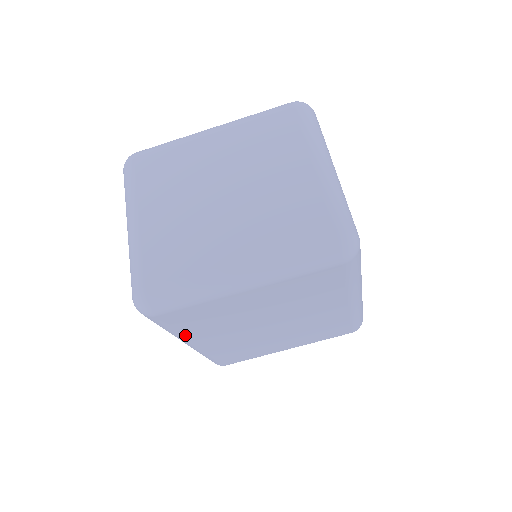
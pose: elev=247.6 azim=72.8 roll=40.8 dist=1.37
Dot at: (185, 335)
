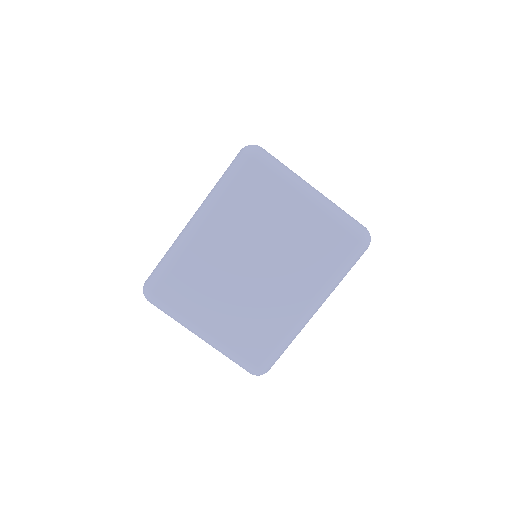
Dot at: (222, 203)
